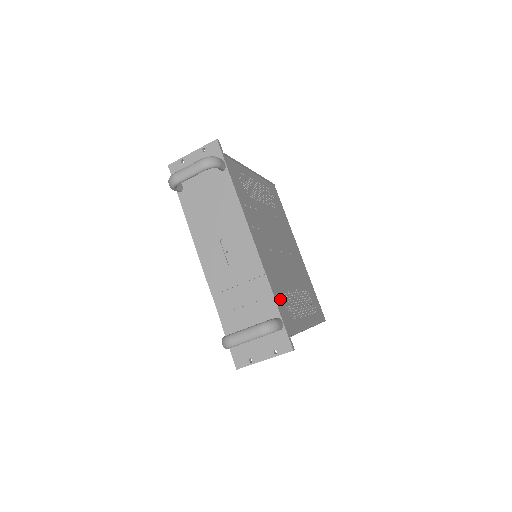
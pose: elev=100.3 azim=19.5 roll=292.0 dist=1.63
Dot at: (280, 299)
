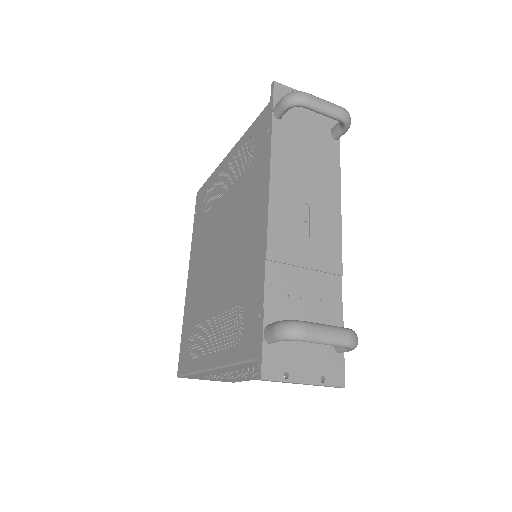
Dot at: occluded
